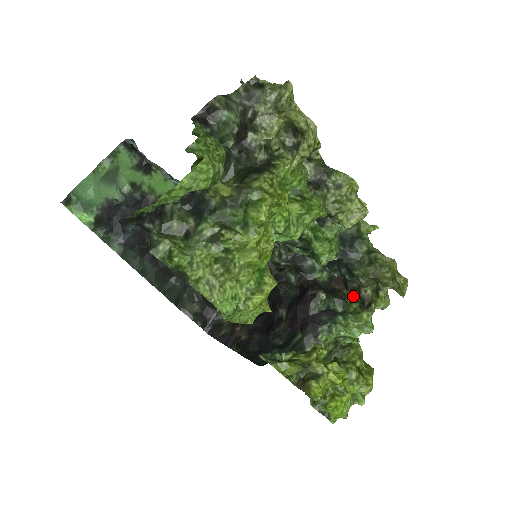
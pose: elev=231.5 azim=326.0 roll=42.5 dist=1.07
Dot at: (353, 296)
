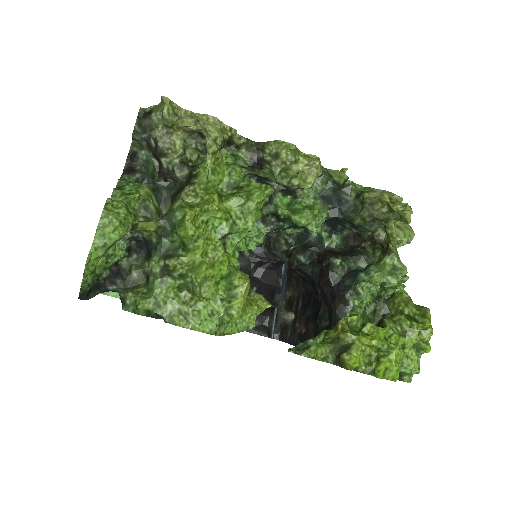
Dot at: (374, 245)
